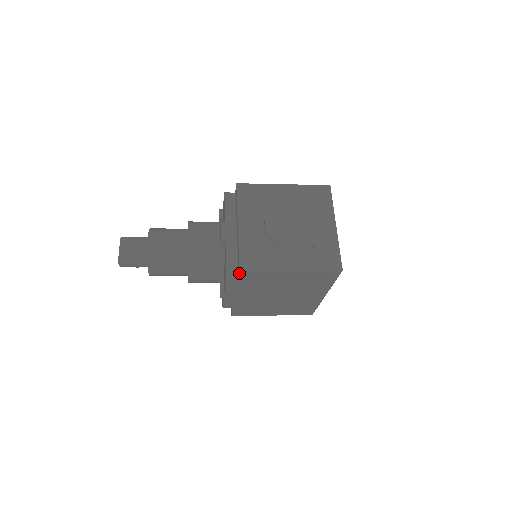
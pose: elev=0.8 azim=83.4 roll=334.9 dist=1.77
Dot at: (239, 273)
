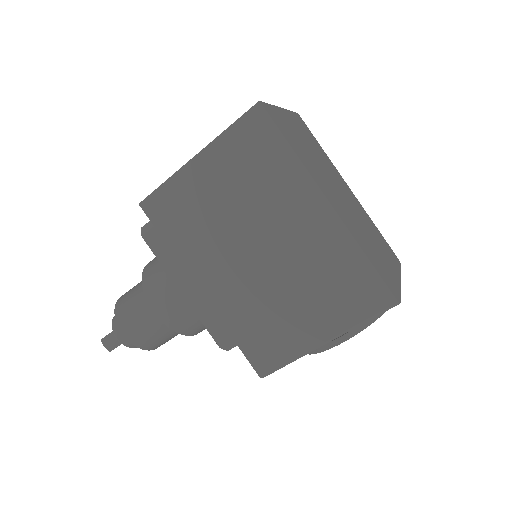
Dot at: (144, 212)
